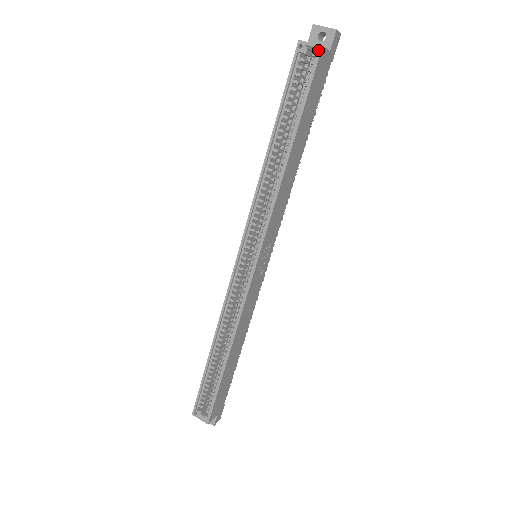
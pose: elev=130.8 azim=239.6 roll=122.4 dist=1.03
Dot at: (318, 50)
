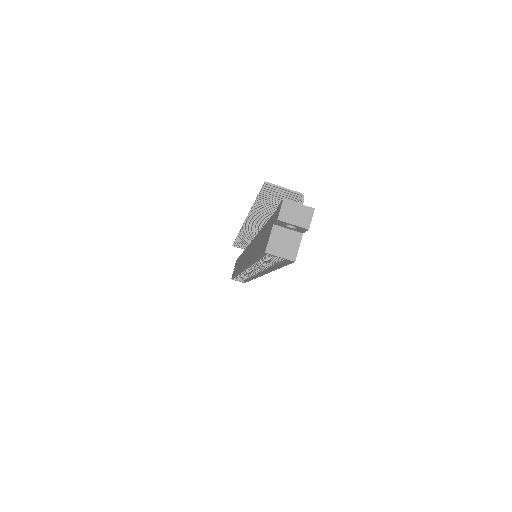
Dot at: (290, 261)
